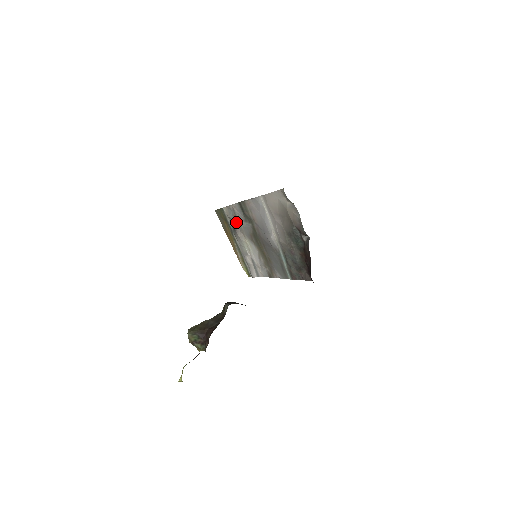
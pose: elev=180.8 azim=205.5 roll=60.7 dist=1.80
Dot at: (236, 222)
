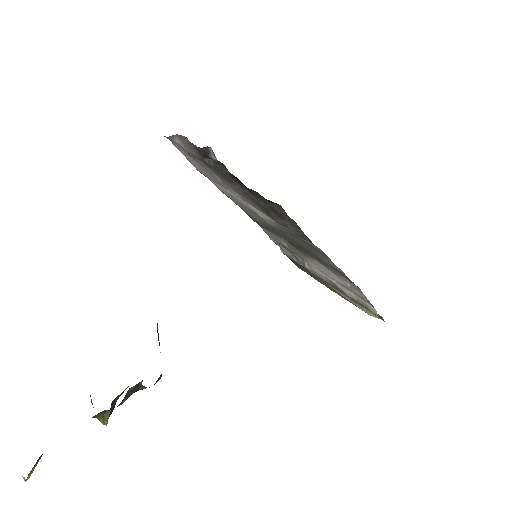
Dot at: (292, 253)
